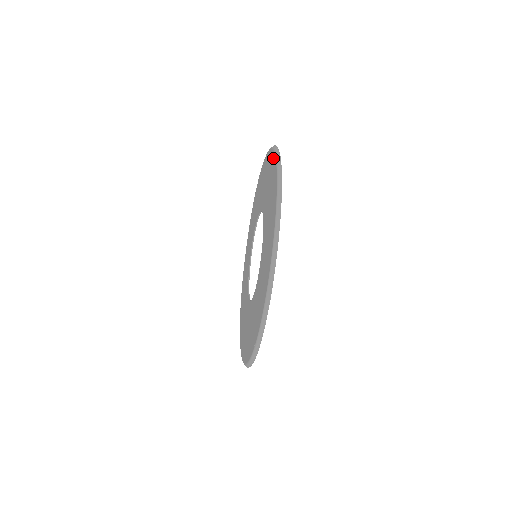
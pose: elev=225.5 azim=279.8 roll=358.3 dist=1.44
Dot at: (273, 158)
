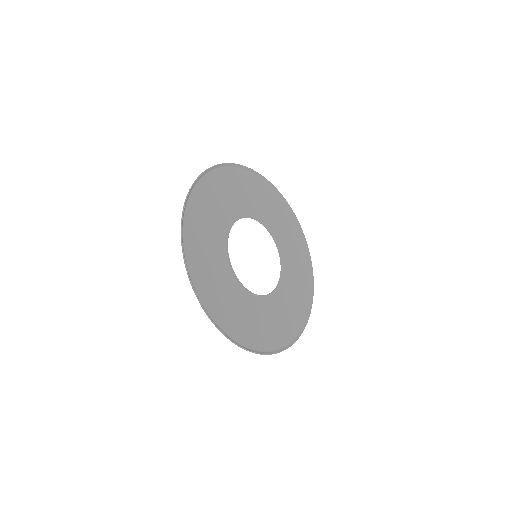
Dot at: (199, 186)
